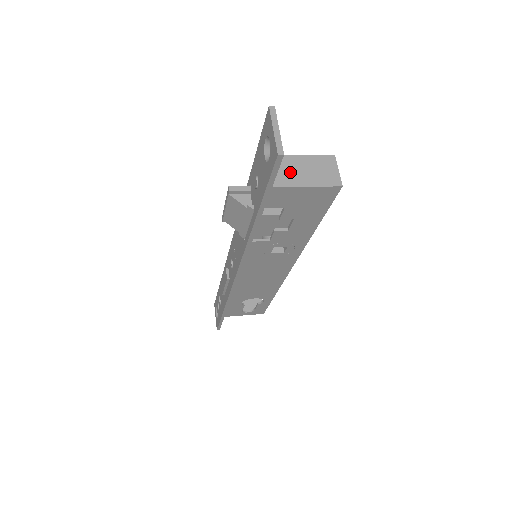
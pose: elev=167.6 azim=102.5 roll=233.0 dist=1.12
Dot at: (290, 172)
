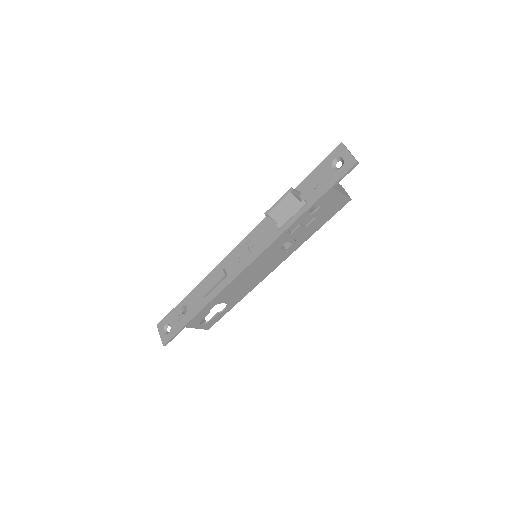
Dot at: occluded
